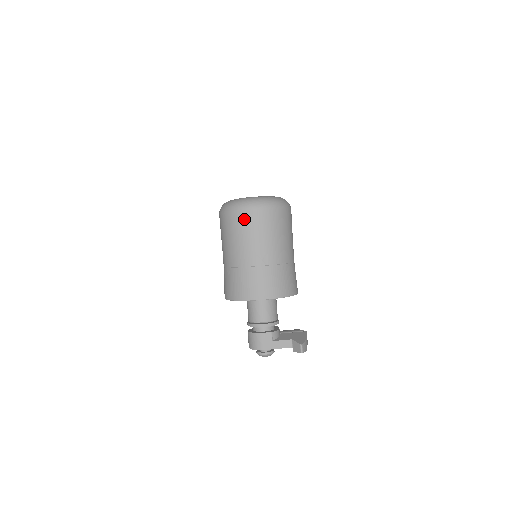
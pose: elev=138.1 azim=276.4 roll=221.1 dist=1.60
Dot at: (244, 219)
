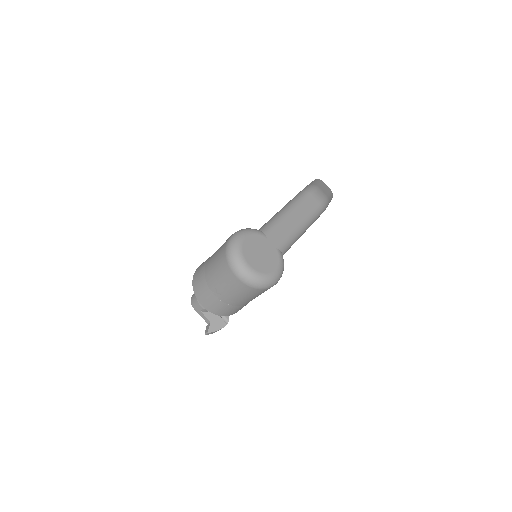
Dot at: (225, 269)
